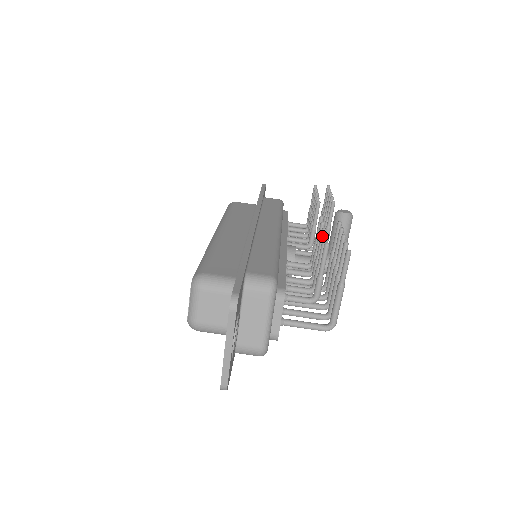
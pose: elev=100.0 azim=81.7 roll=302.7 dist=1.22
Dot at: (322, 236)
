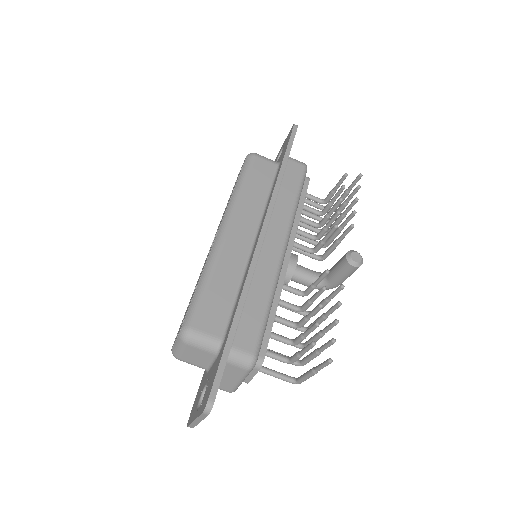
Dot at: (317, 309)
